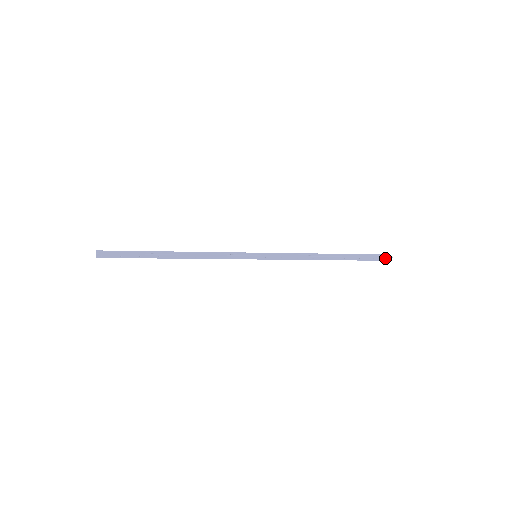
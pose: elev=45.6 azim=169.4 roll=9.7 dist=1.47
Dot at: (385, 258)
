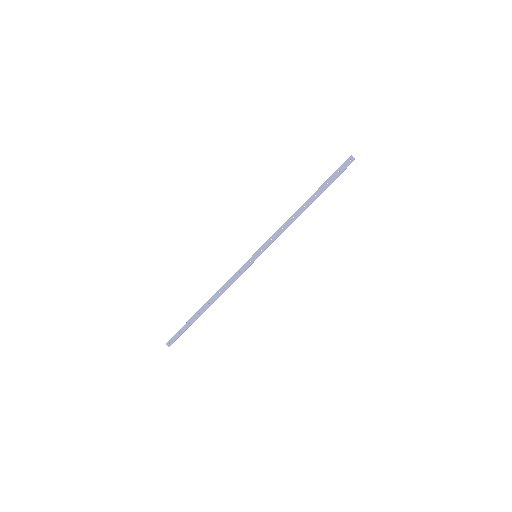
Dot at: (347, 162)
